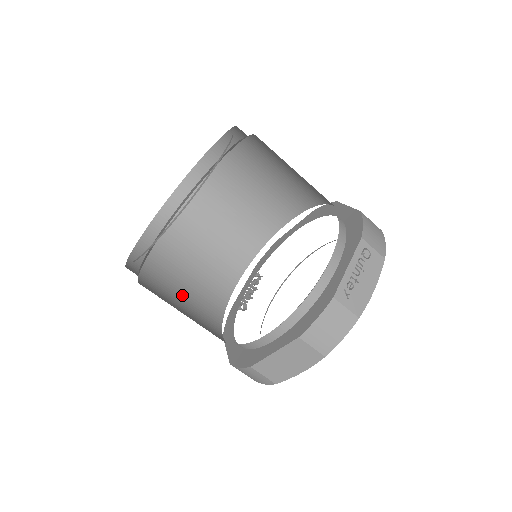
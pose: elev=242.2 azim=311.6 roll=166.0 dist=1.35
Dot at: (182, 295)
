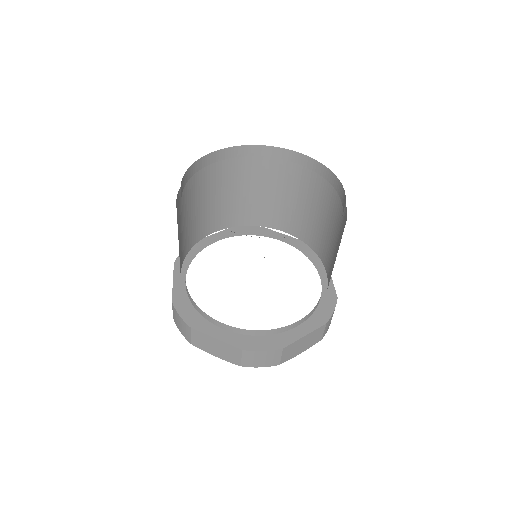
Dot at: occluded
